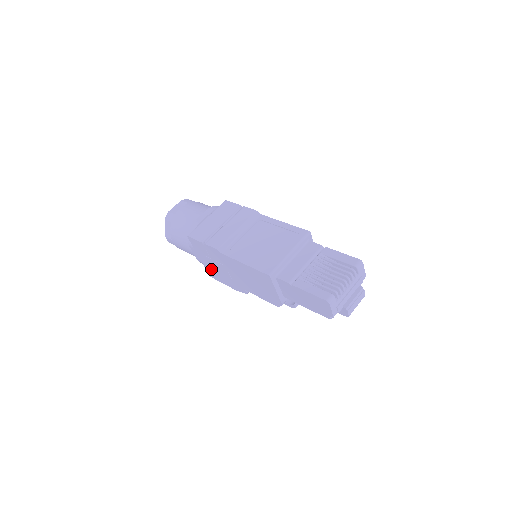
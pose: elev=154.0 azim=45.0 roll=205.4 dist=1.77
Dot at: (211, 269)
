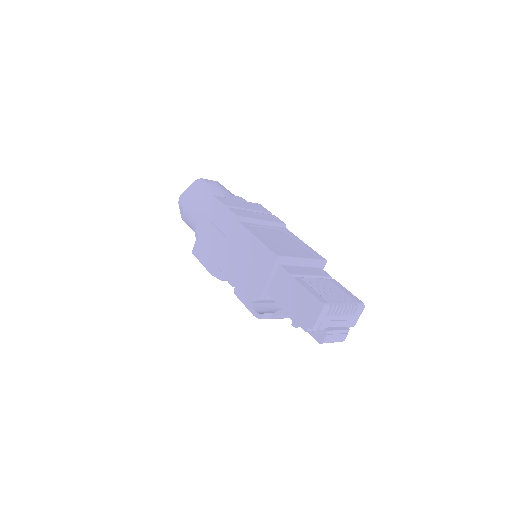
Dot at: (203, 242)
